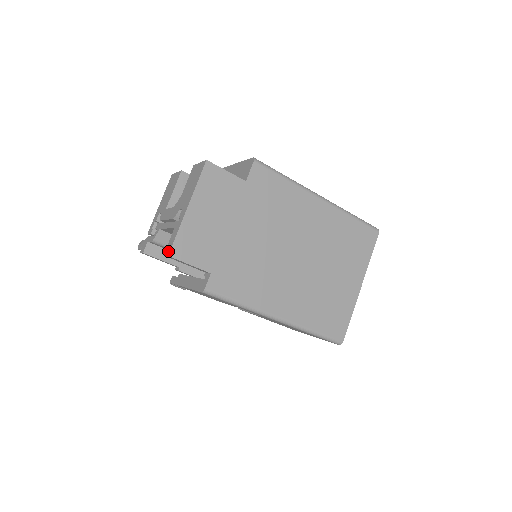
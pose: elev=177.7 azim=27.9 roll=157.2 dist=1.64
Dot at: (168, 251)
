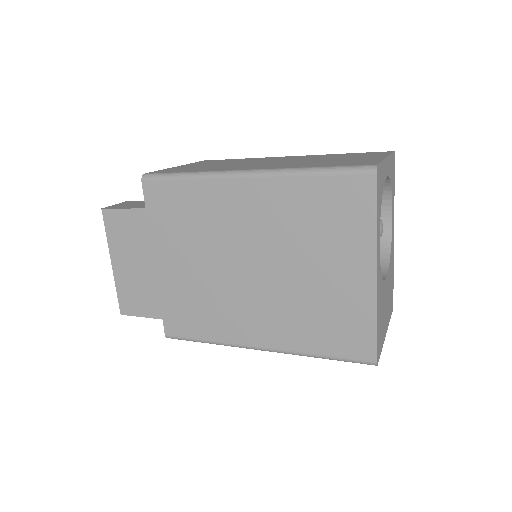
Dot at: (122, 308)
